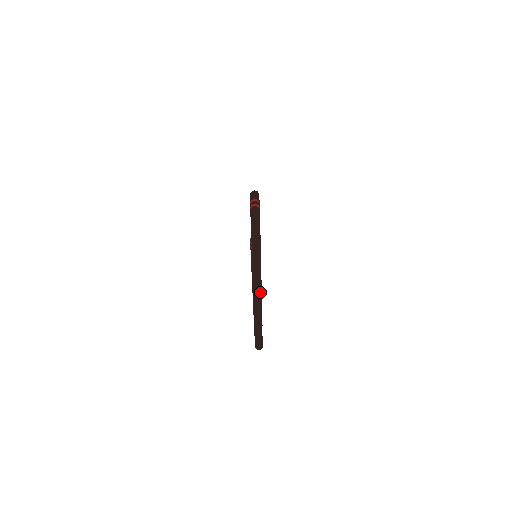
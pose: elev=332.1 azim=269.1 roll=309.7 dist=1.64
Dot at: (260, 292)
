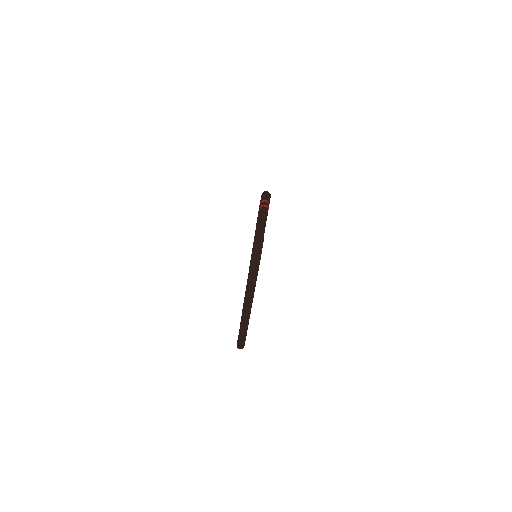
Dot at: (252, 292)
